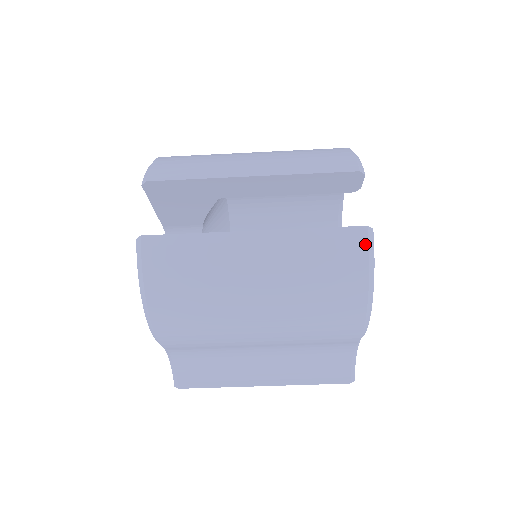
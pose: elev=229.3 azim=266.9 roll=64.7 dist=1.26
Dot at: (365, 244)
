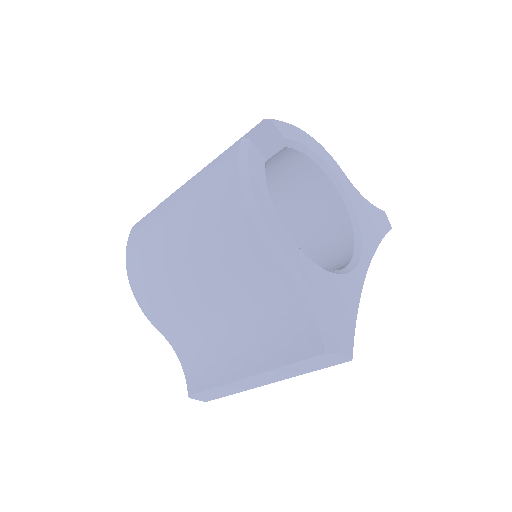
Dot at: (237, 149)
